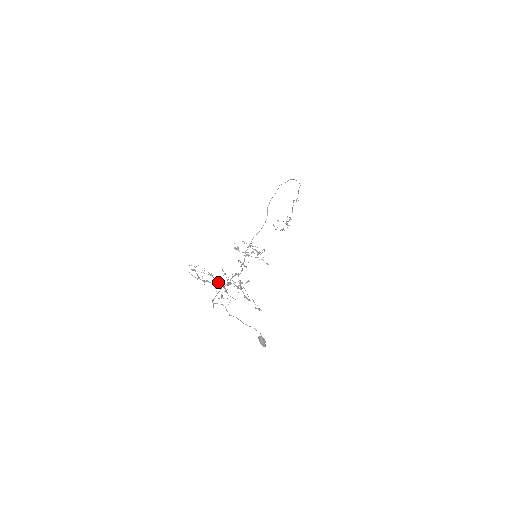
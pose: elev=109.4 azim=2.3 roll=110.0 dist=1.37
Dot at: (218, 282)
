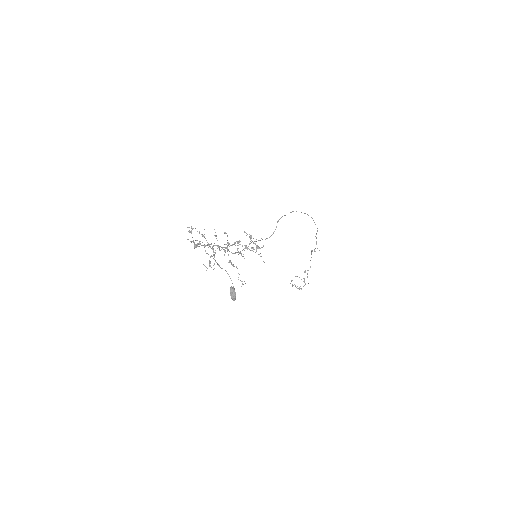
Dot at: occluded
